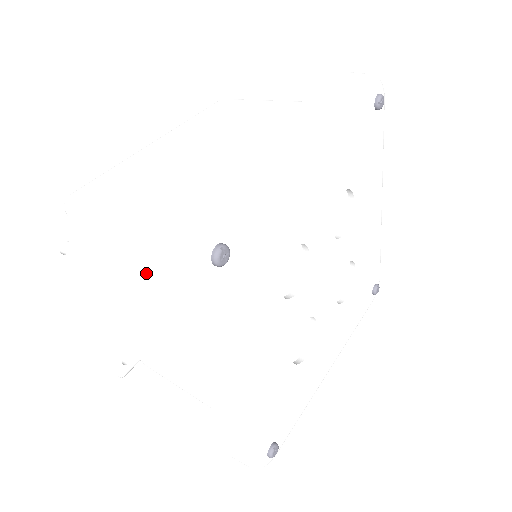
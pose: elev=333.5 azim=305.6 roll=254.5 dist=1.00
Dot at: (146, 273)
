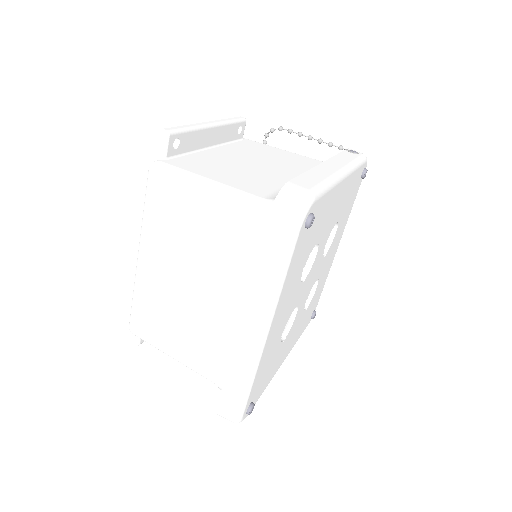
Dot at: occluded
